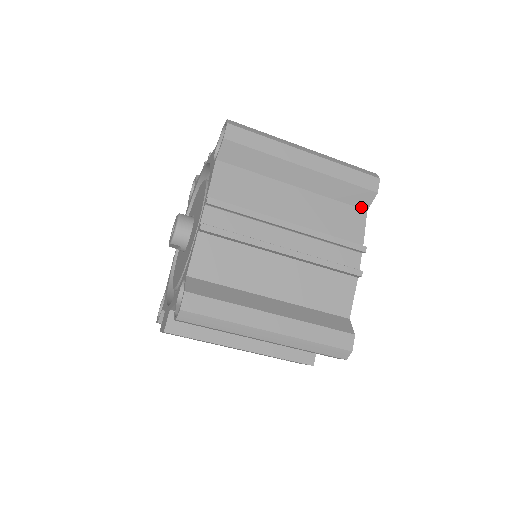
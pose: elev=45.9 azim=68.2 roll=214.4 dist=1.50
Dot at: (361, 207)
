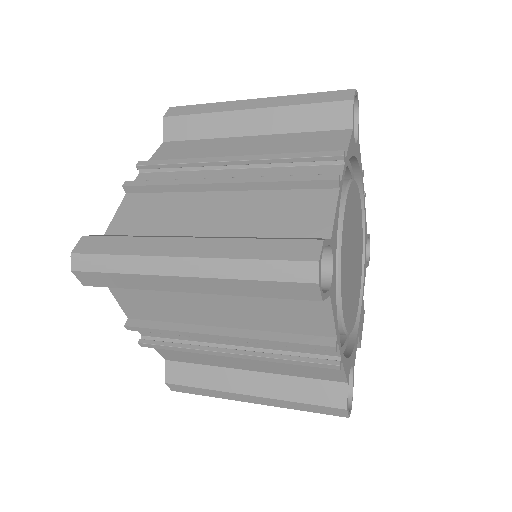
Dot at: occluded
